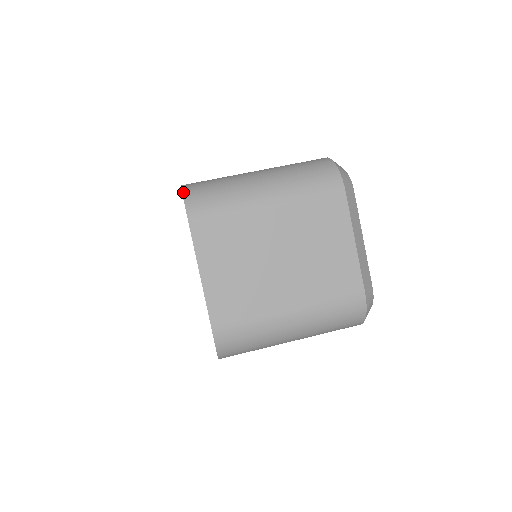
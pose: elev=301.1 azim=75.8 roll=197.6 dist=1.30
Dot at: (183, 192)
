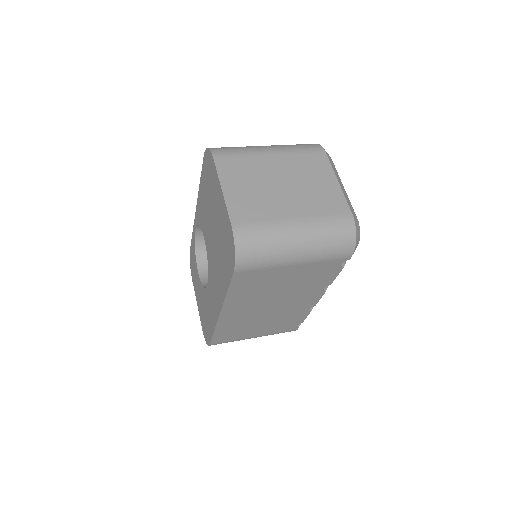
Dot at: (208, 148)
